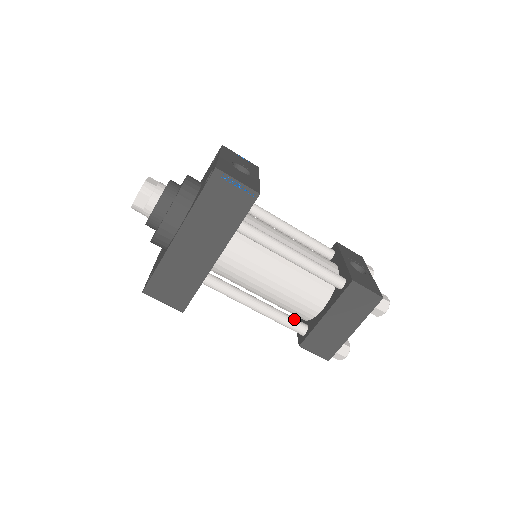
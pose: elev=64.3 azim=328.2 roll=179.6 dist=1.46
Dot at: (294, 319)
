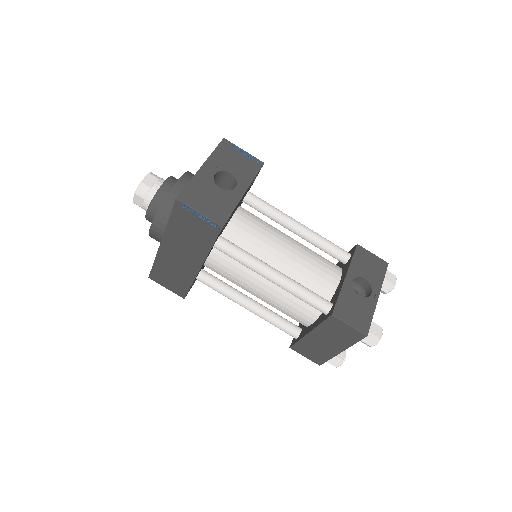
Dot at: (286, 323)
